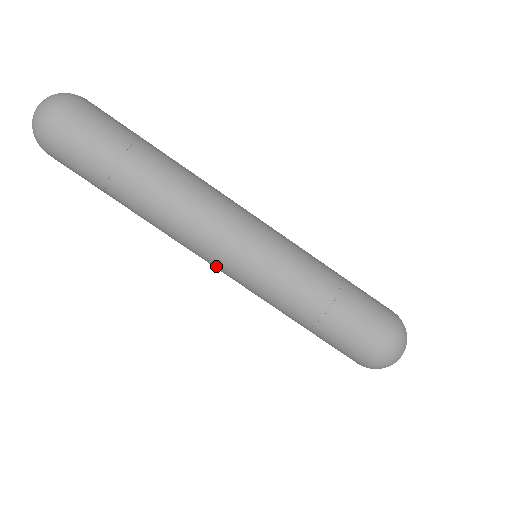
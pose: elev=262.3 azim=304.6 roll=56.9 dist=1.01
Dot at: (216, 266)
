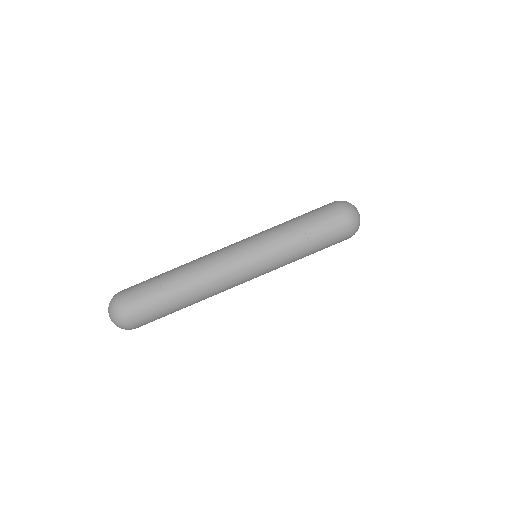
Dot at: occluded
